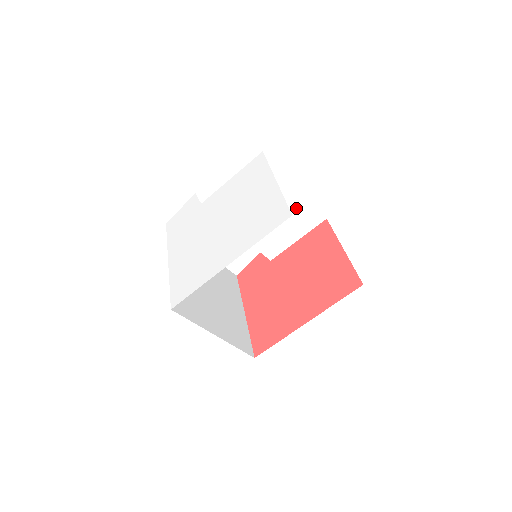
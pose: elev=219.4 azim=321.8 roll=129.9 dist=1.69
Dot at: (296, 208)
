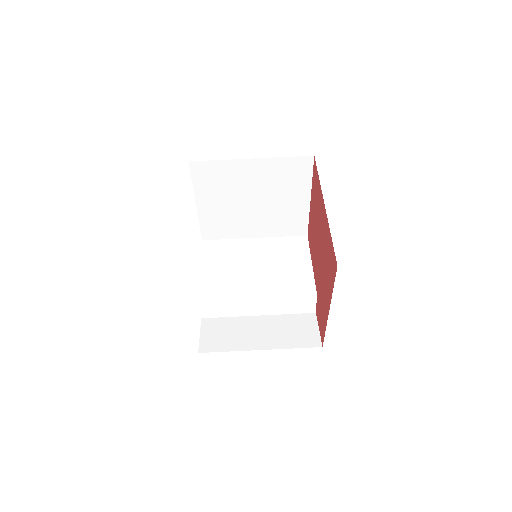
Dot at: (274, 248)
